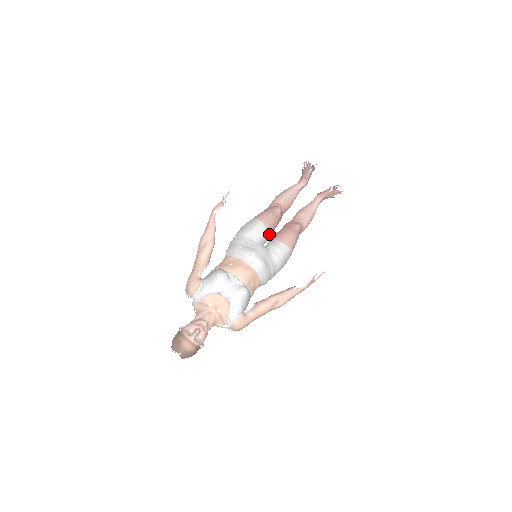
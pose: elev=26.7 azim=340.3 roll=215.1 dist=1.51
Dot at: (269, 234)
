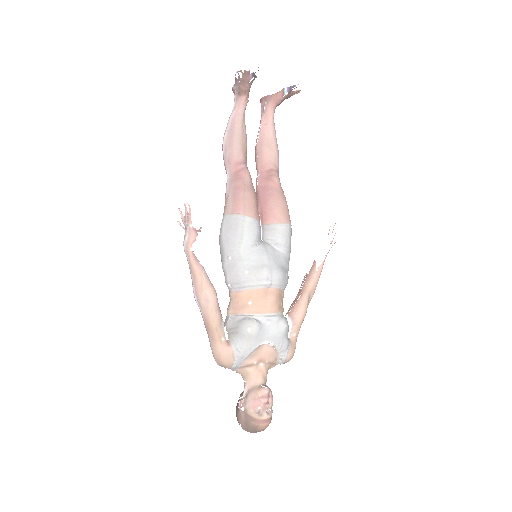
Dot at: (259, 222)
